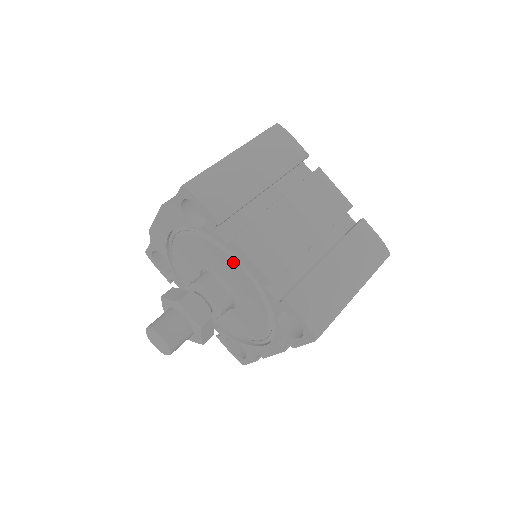
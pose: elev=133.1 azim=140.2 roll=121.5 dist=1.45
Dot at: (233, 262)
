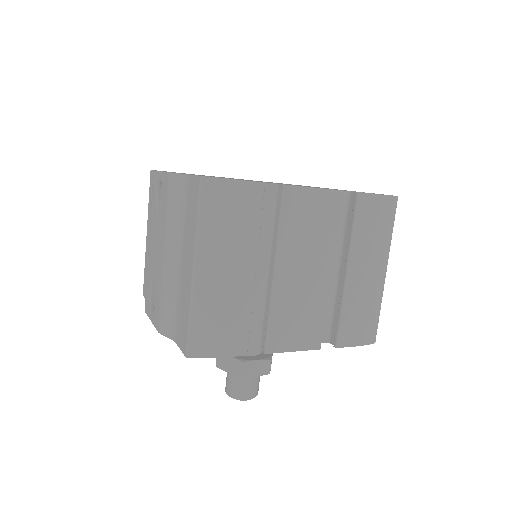
Dot at: occluded
